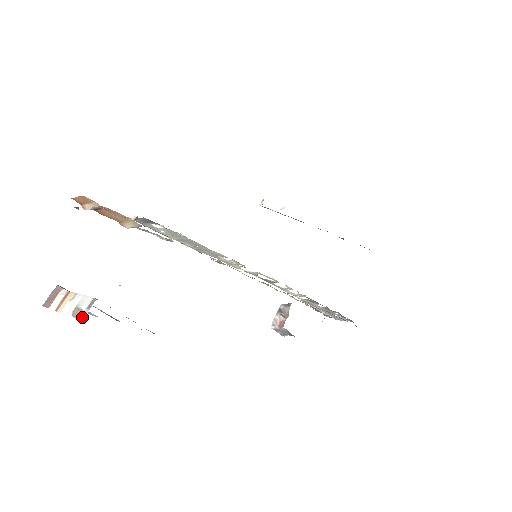
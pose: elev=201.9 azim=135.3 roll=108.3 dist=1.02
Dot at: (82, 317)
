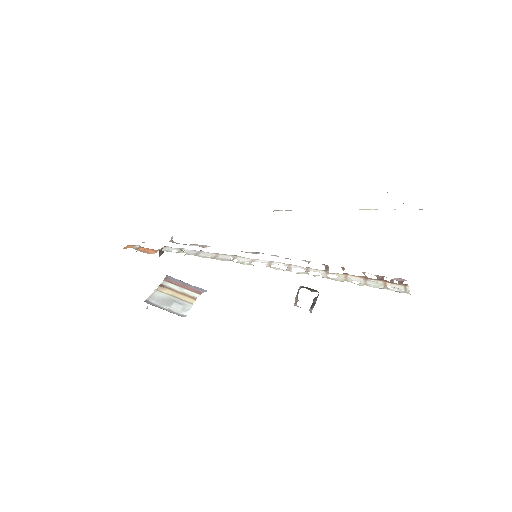
Dot at: occluded
